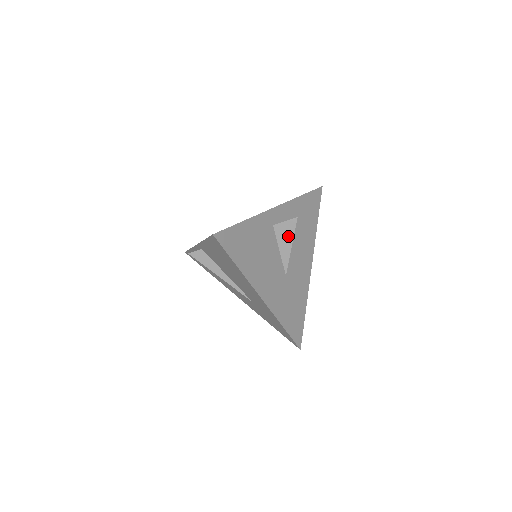
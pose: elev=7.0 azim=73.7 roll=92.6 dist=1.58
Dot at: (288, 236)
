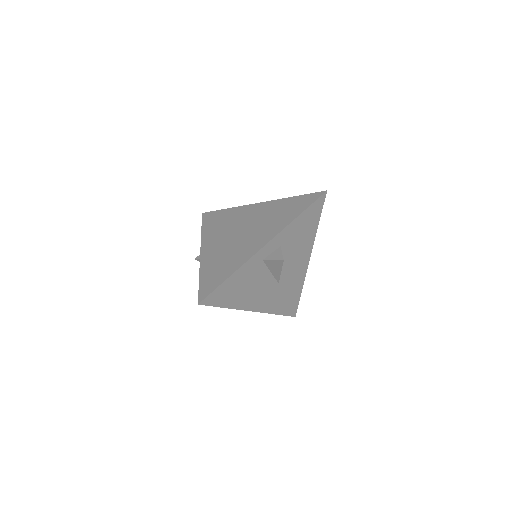
Dot at: (277, 267)
